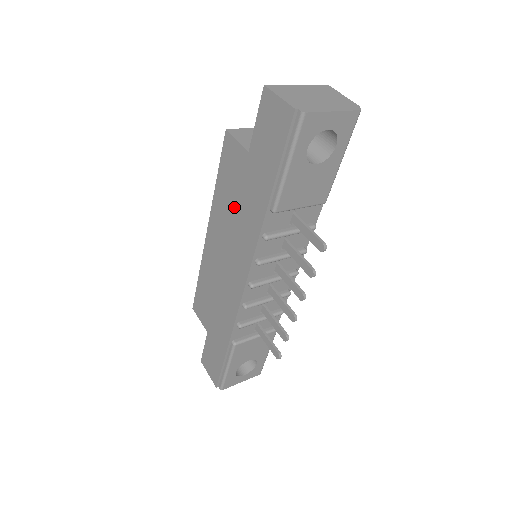
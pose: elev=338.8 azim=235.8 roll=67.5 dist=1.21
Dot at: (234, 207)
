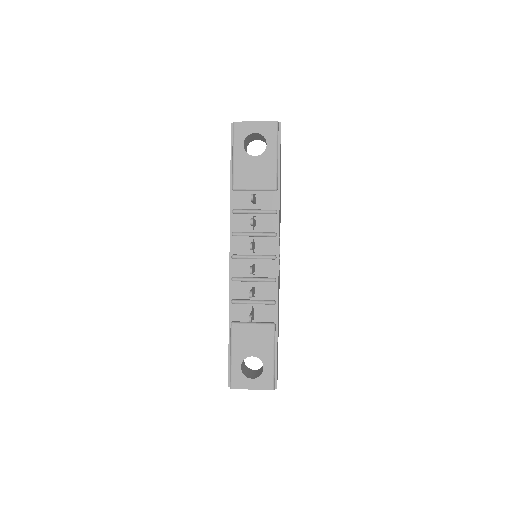
Dot at: occluded
